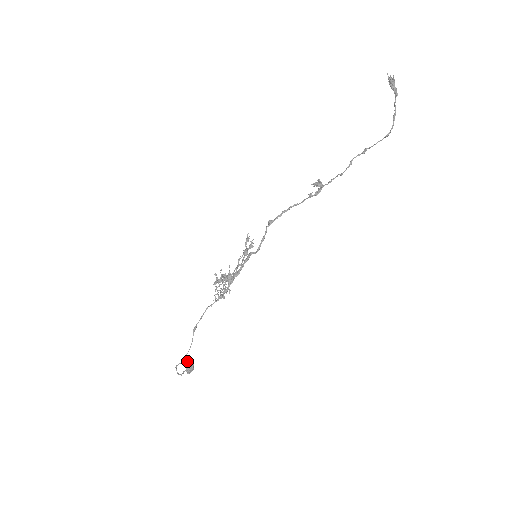
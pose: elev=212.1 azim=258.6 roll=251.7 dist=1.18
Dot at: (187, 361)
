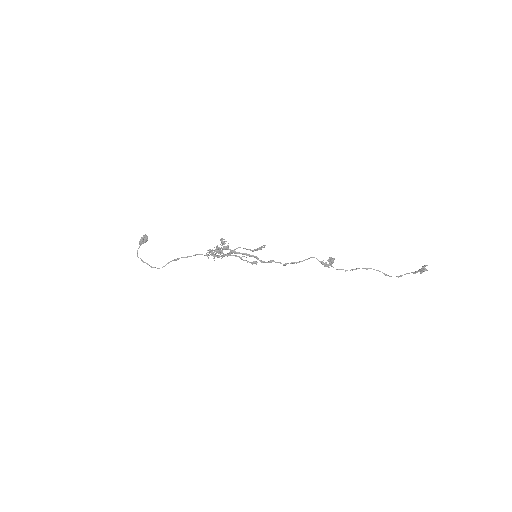
Dot at: (144, 238)
